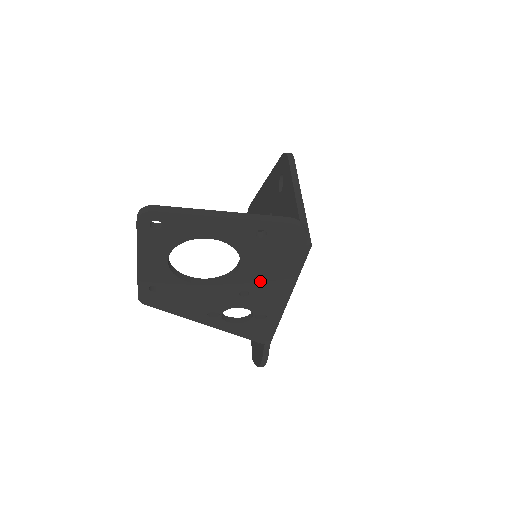
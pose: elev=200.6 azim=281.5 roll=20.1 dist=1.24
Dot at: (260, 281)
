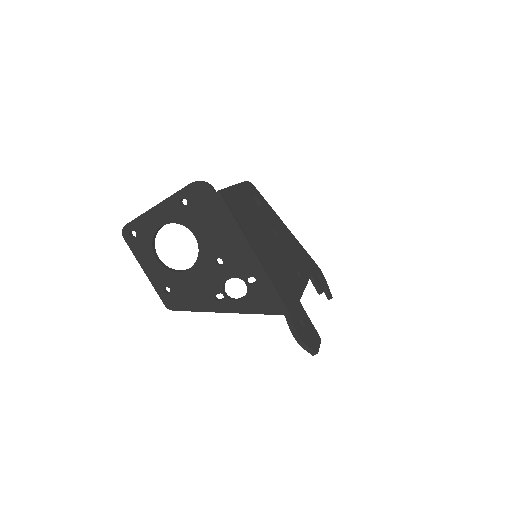
Dot at: (218, 243)
